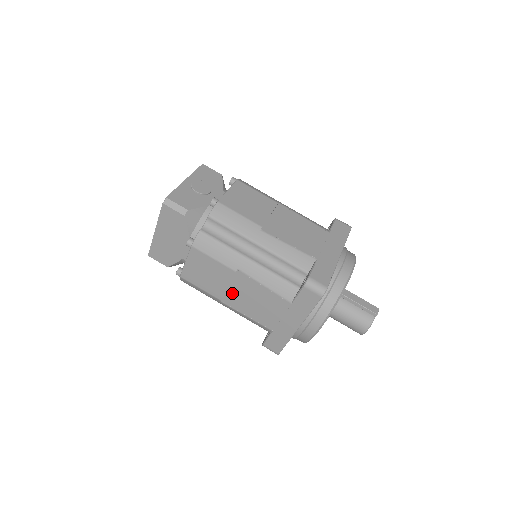
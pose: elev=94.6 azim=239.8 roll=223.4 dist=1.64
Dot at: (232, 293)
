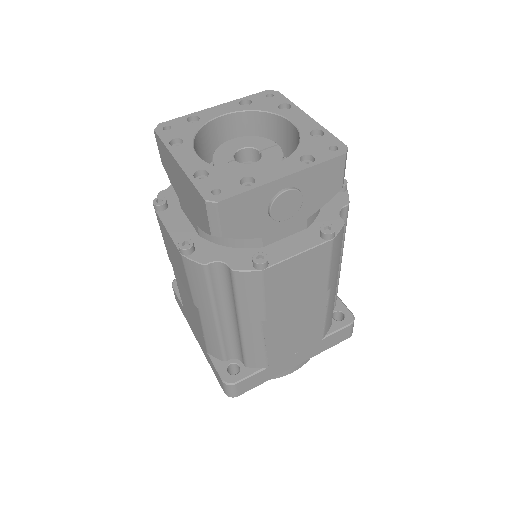
Dot at: occluded
